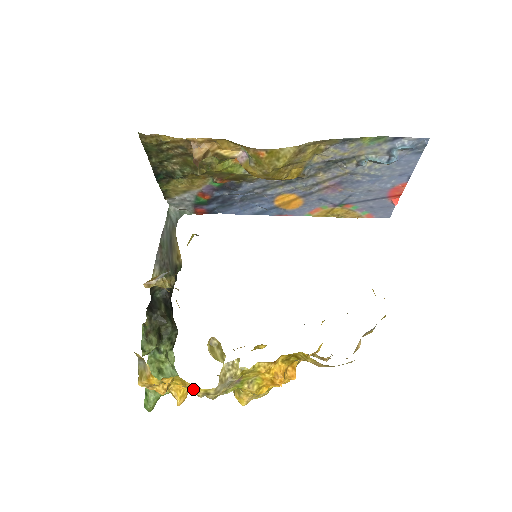
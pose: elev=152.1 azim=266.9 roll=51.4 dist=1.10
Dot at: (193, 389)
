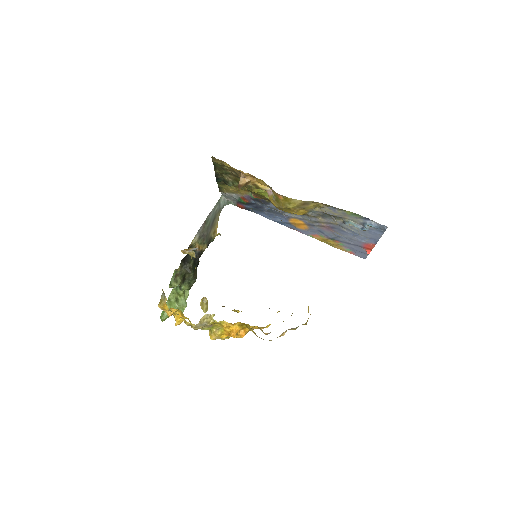
Dot at: (185, 320)
